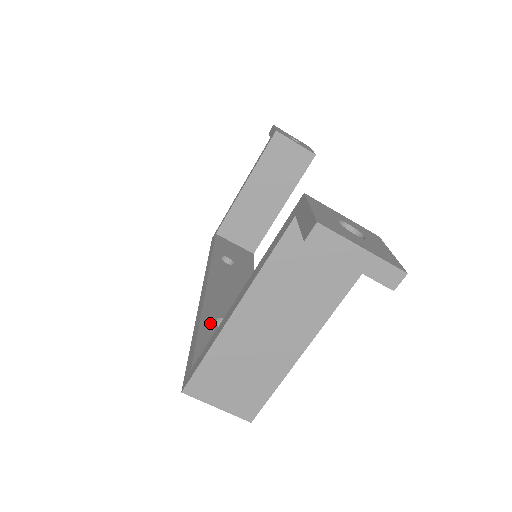
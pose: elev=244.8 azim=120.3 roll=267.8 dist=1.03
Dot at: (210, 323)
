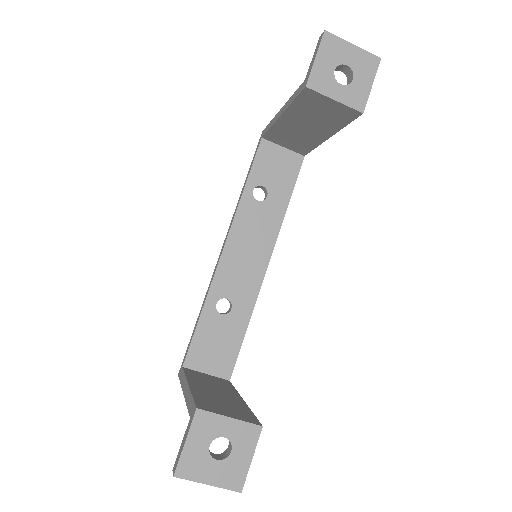
Dot at: (211, 310)
